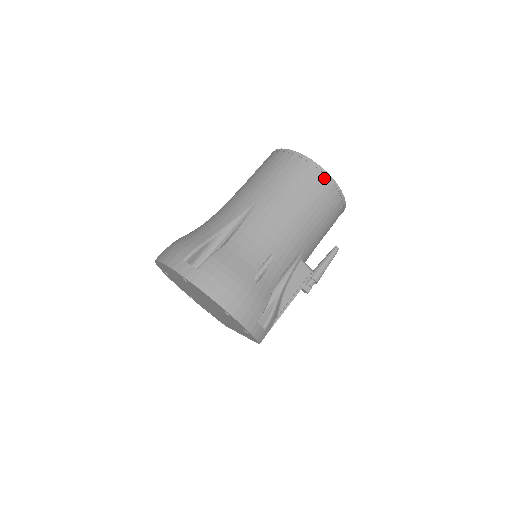
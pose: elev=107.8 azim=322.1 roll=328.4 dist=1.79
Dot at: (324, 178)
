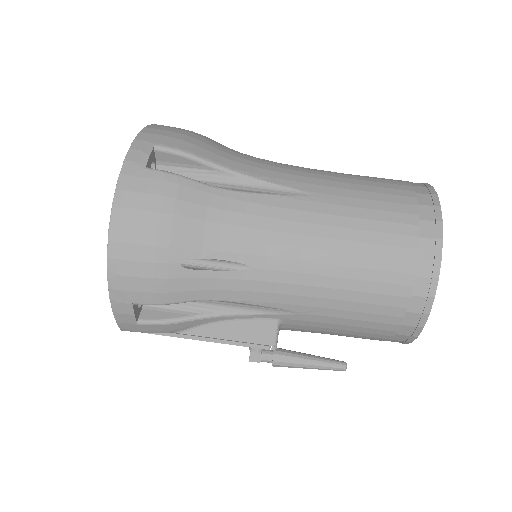
Dot at: (426, 274)
